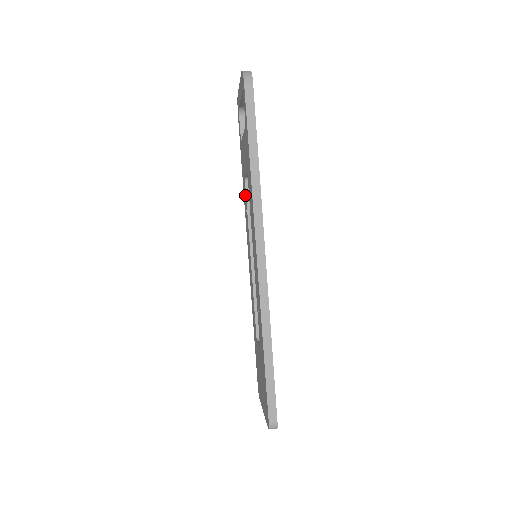
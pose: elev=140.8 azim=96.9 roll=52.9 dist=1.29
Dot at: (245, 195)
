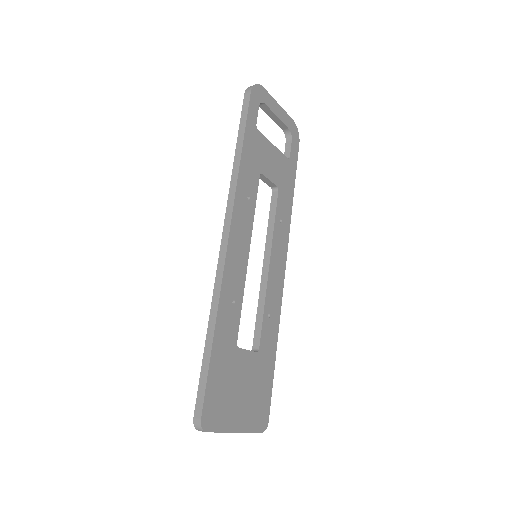
Dot at: occluded
